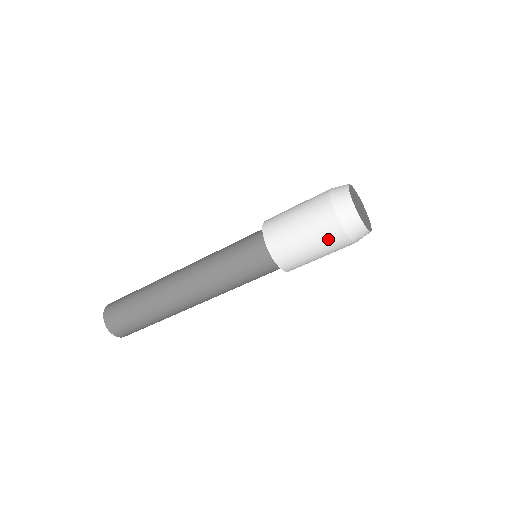
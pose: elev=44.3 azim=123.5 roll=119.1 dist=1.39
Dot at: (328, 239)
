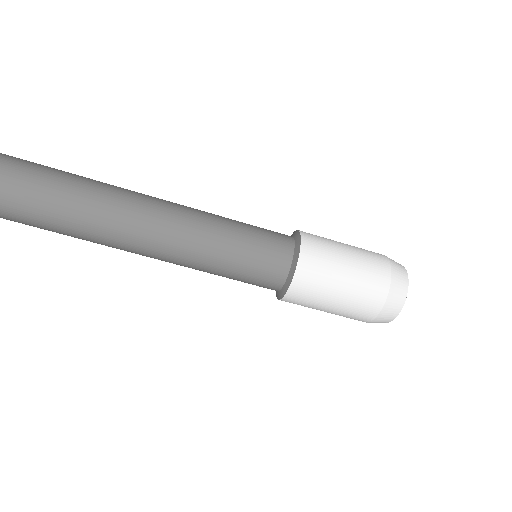
Dot at: (368, 284)
